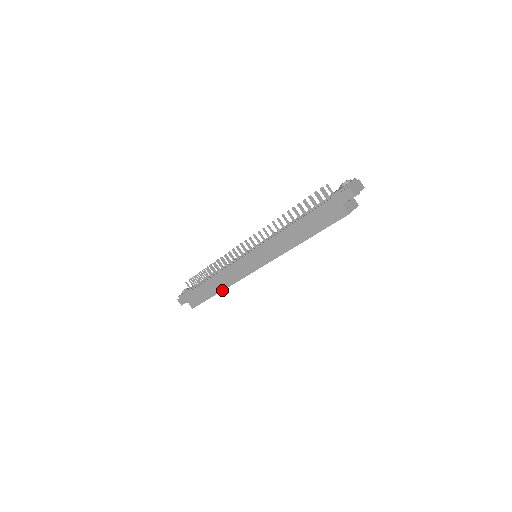
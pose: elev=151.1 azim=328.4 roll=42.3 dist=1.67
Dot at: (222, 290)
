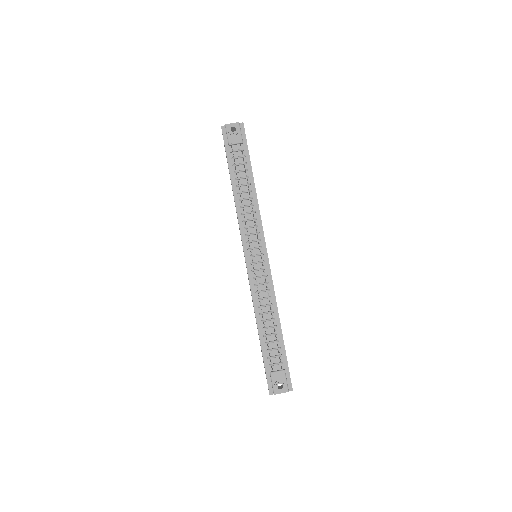
Dot at: occluded
